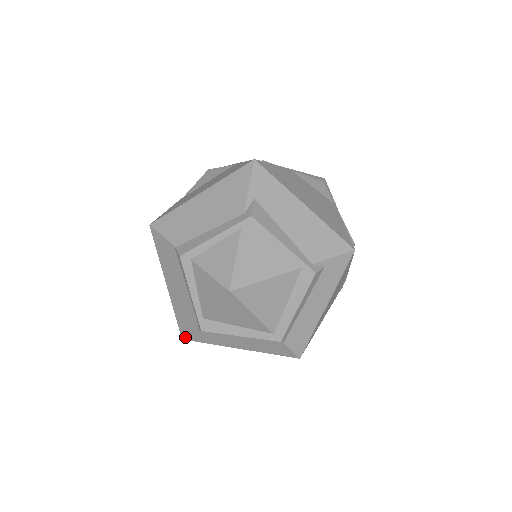
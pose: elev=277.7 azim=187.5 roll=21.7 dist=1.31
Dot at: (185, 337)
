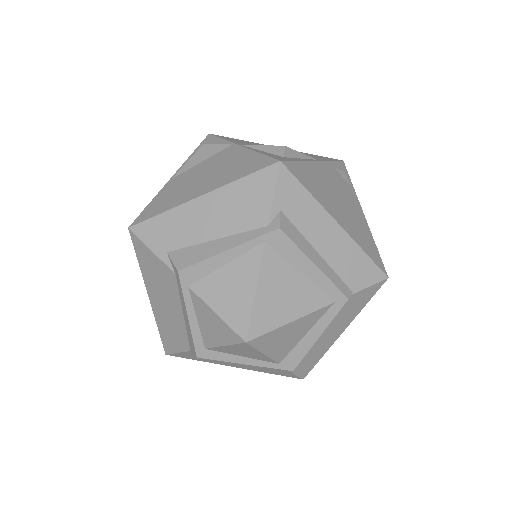
Dot at: (301, 377)
